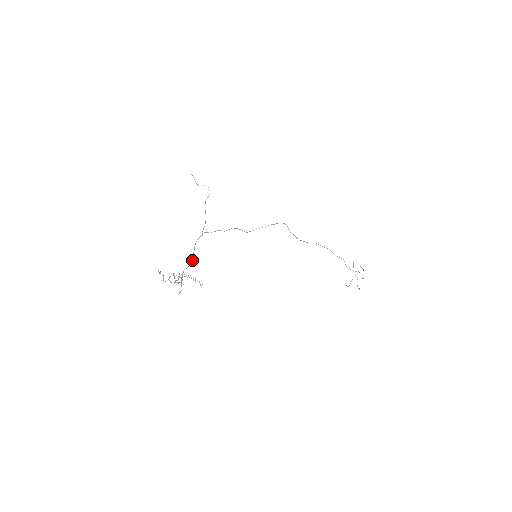
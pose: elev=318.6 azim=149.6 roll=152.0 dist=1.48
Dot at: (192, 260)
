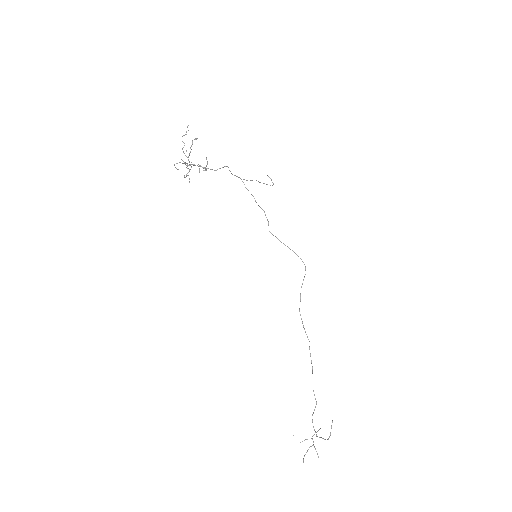
Dot at: (214, 170)
